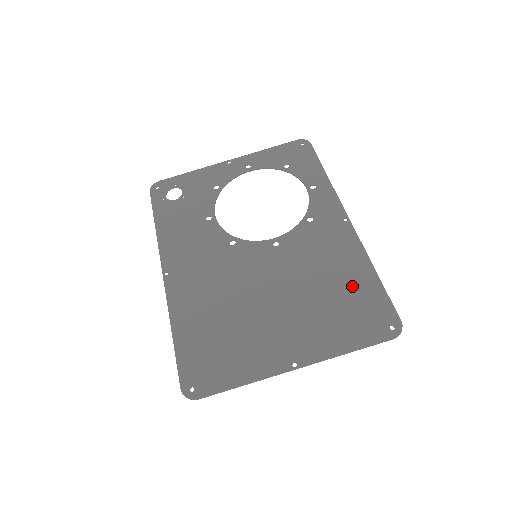
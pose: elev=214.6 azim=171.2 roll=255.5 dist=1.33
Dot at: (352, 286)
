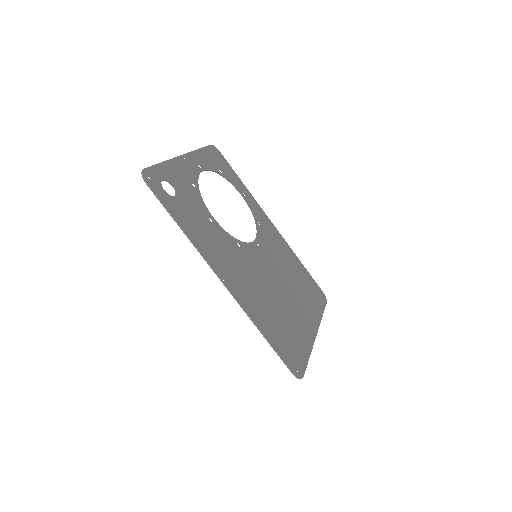
Dot at: (301, 273)
